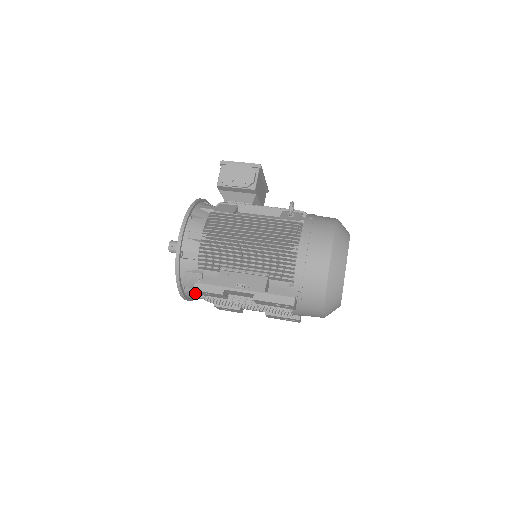
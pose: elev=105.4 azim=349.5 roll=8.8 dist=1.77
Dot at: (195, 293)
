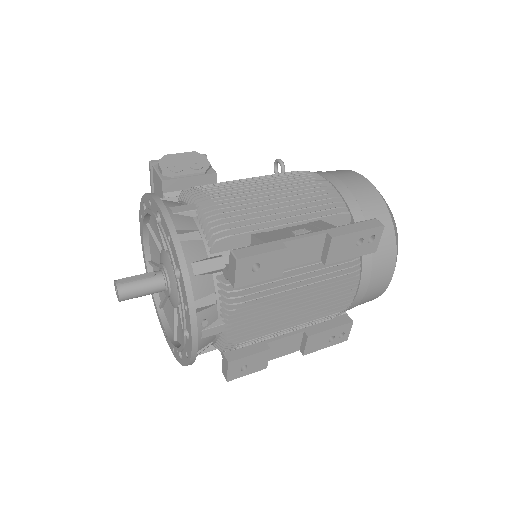
Dot at: (210, 318)
